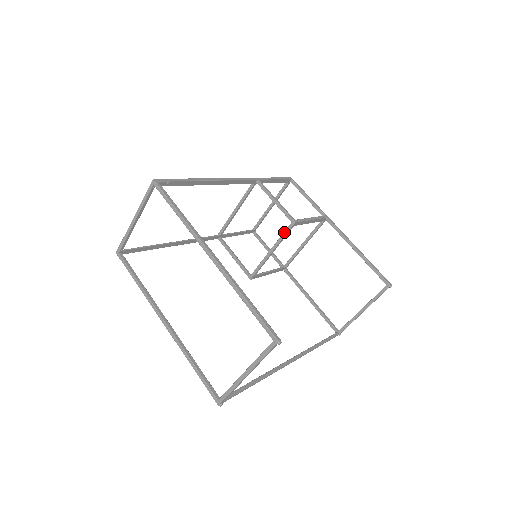
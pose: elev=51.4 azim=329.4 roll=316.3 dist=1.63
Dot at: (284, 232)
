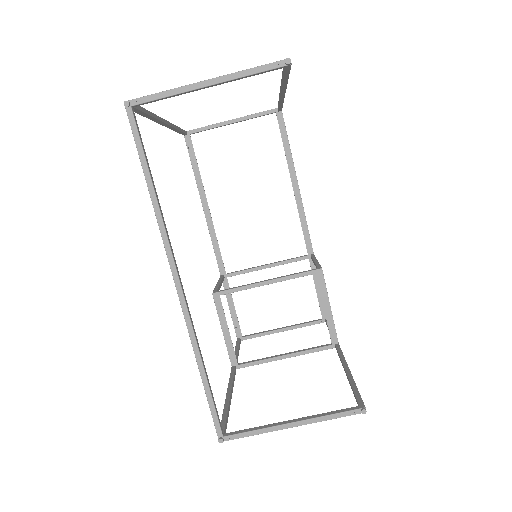
Dot at: (301, 272)
